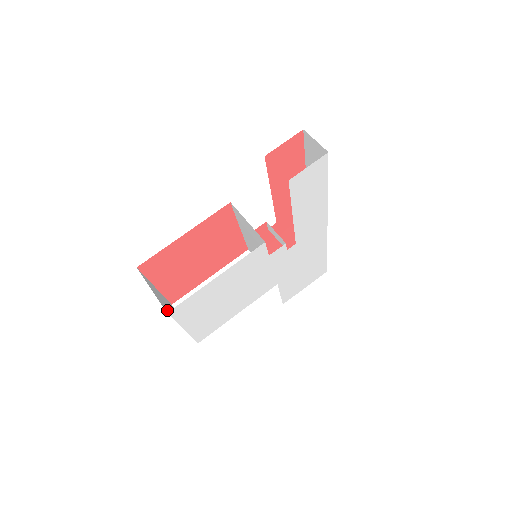
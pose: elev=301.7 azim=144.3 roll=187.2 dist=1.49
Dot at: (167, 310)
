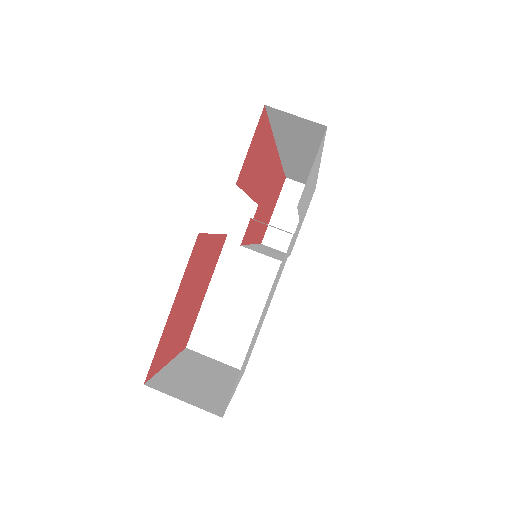
Dot at: (212, 402)
